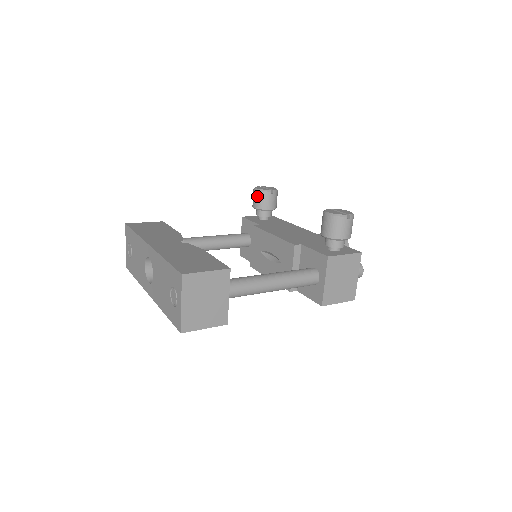
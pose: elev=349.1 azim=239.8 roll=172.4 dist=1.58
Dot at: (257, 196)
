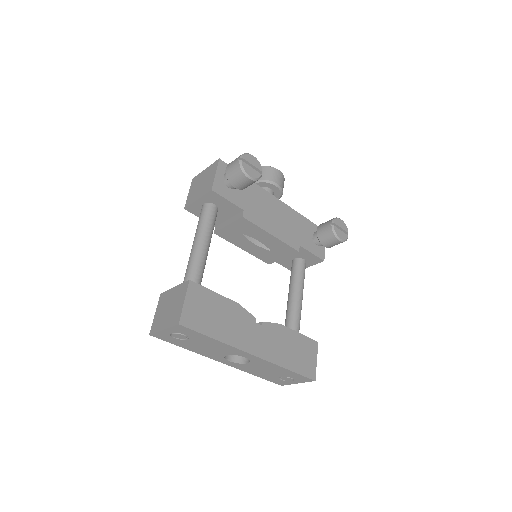
Dot at: (248, 183)
